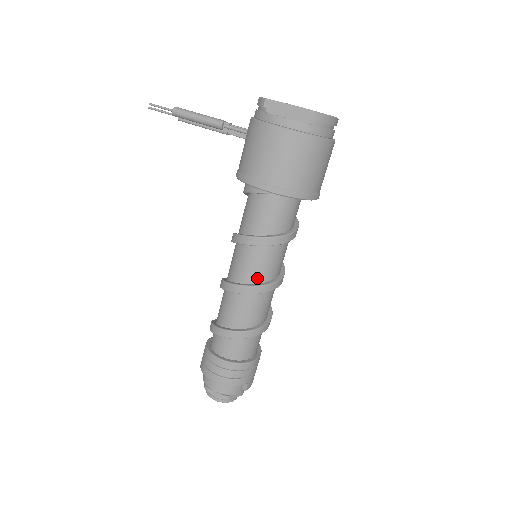
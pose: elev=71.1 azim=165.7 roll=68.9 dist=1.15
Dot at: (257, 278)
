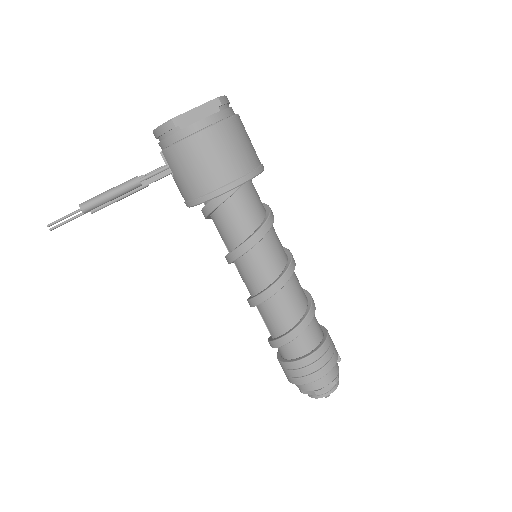
Dot at: (281, 264)
